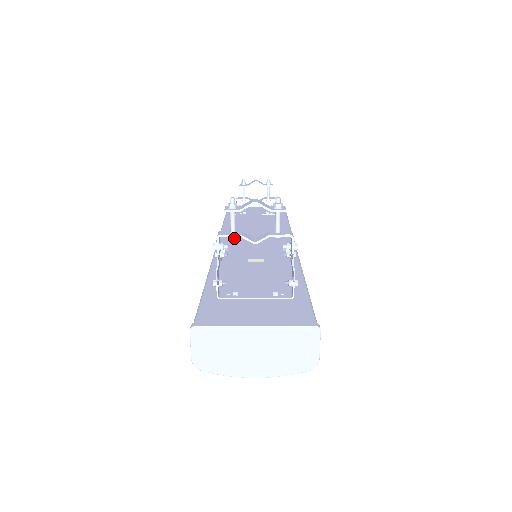
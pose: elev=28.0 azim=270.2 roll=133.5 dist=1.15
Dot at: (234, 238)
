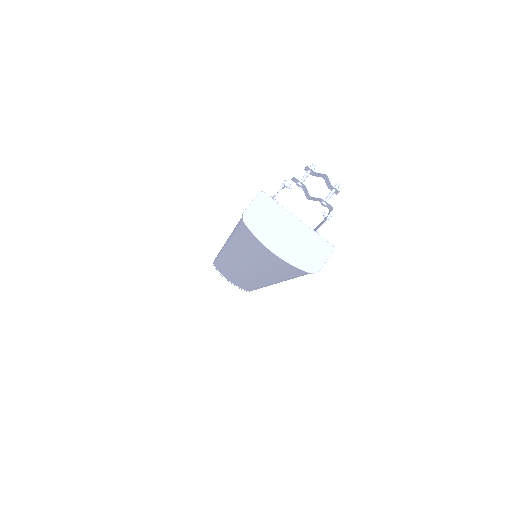
Dot at: occluded
